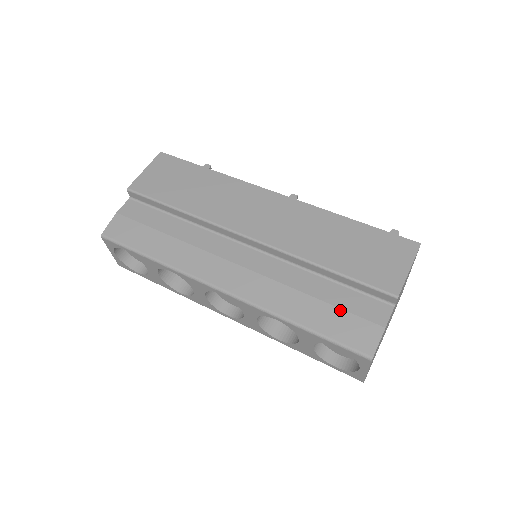
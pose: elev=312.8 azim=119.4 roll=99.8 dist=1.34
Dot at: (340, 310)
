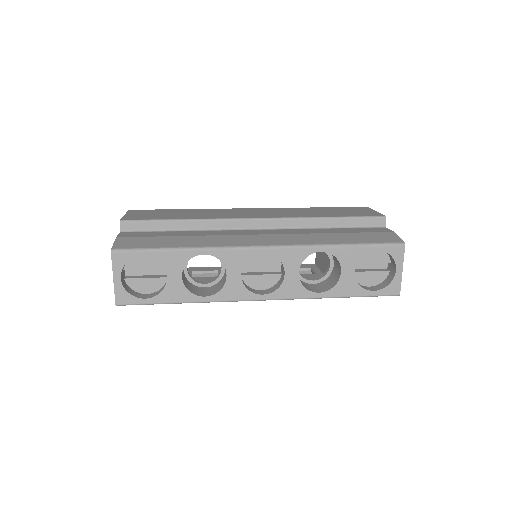
Dot at: (359, 233)
